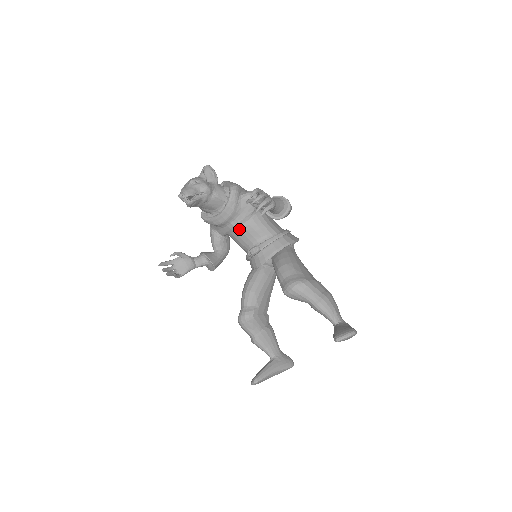
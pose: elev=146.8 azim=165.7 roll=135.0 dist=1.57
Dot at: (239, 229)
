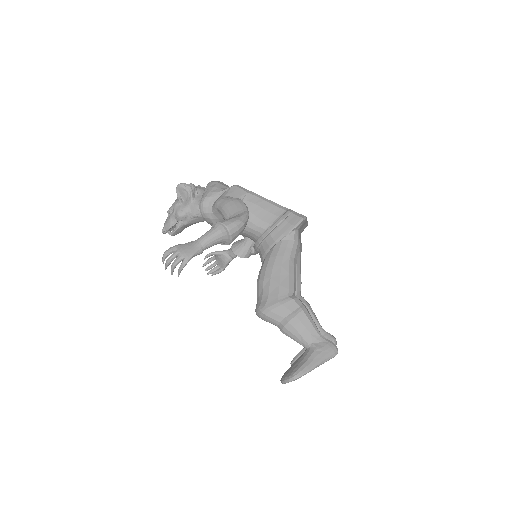
Dot at: occluded
